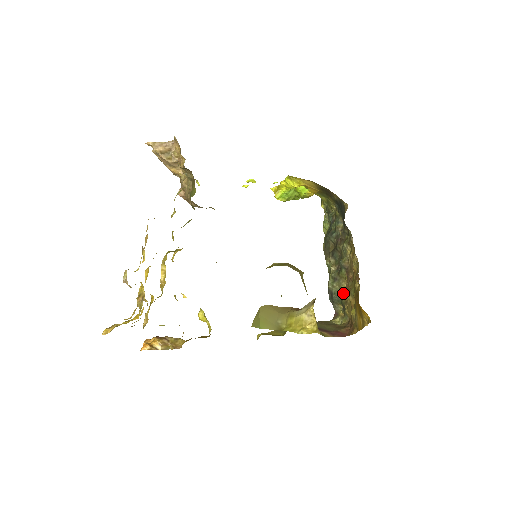
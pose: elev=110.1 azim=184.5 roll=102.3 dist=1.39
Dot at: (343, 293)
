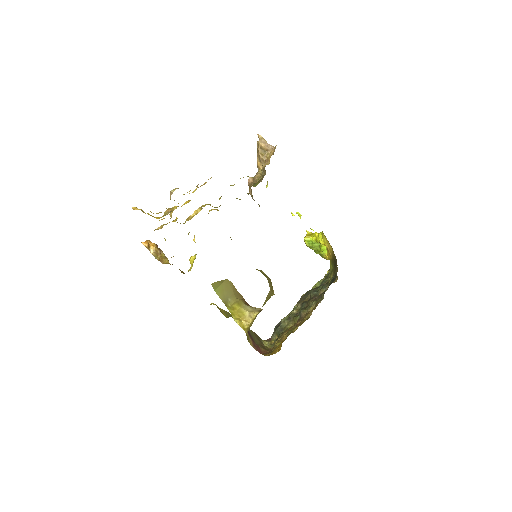
Dot at: (285, 330)
